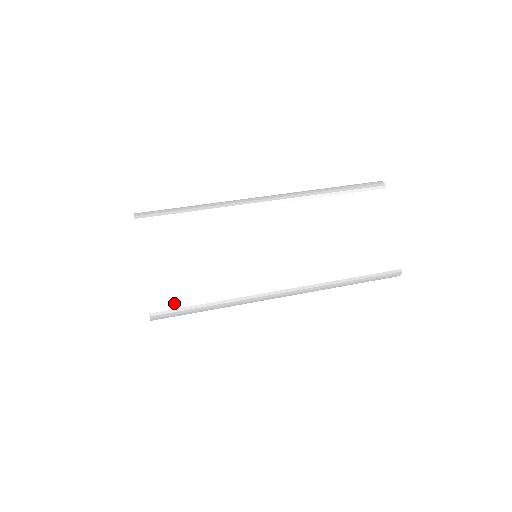
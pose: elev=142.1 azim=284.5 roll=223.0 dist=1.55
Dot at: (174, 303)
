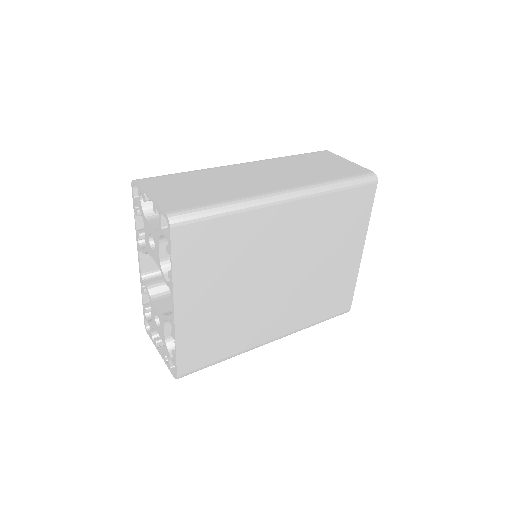
Dot at: (188, 207)
